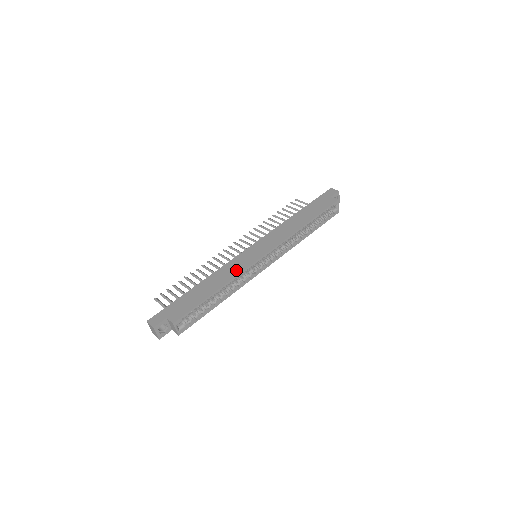
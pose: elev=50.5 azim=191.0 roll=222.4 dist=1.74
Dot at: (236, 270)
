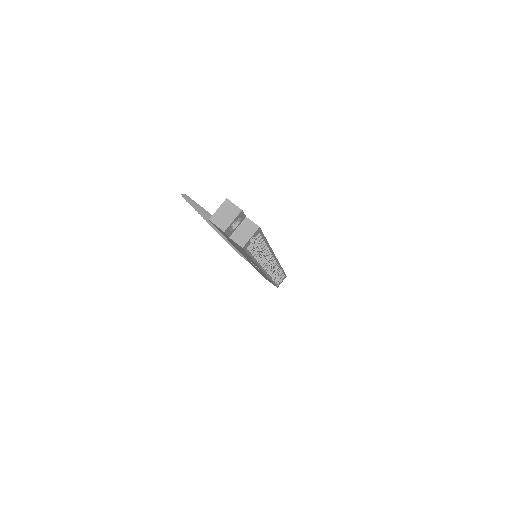
Dot at: occluded
